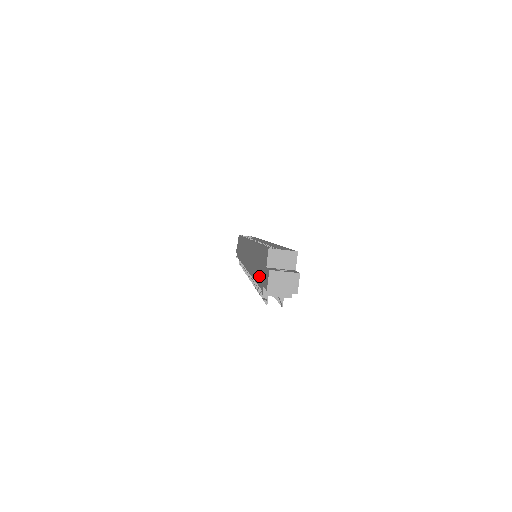
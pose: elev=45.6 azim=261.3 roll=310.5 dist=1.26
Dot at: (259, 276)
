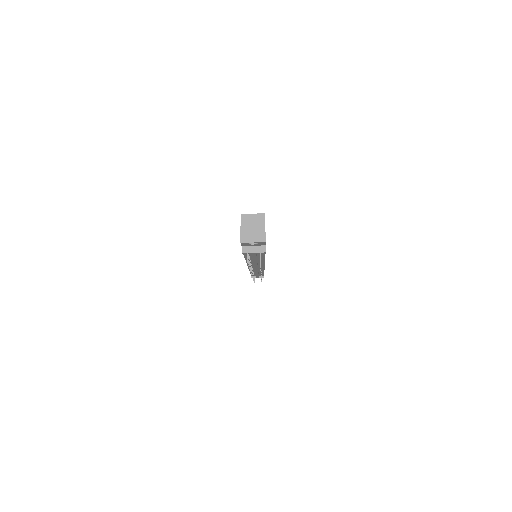
Dot at: occluded
